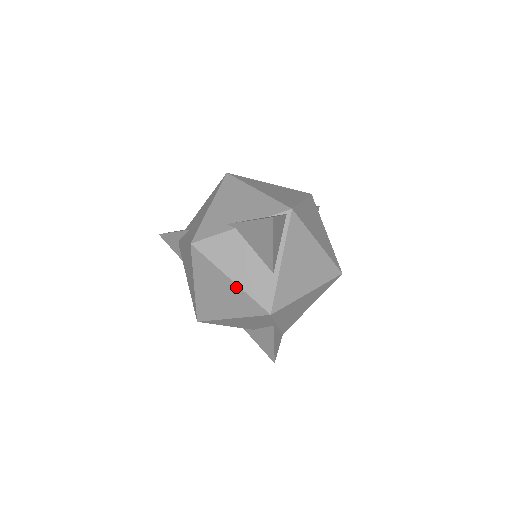
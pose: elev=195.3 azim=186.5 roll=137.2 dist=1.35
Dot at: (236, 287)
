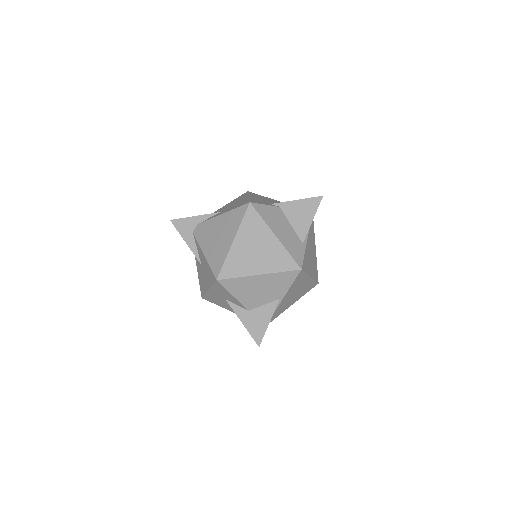
Dot at: (278, 243)
